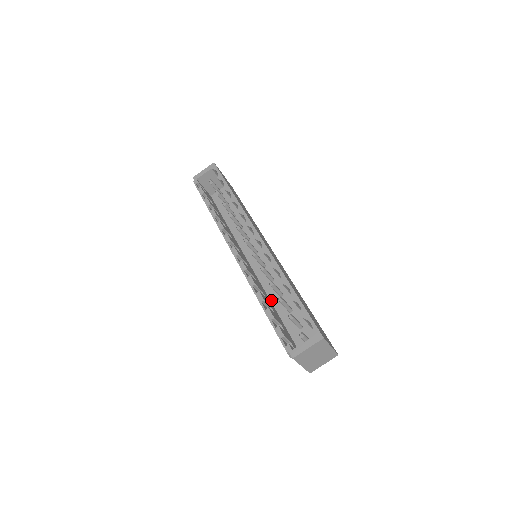
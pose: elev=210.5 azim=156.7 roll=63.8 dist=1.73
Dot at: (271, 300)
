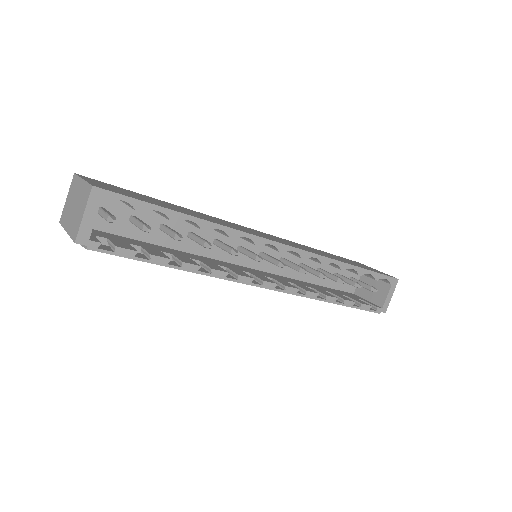
Dot at: (295, 278)
